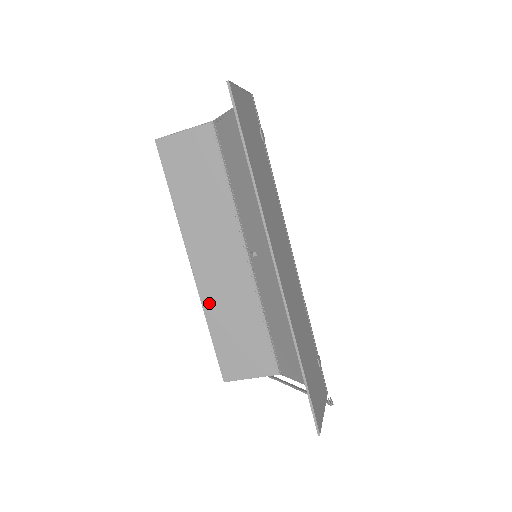
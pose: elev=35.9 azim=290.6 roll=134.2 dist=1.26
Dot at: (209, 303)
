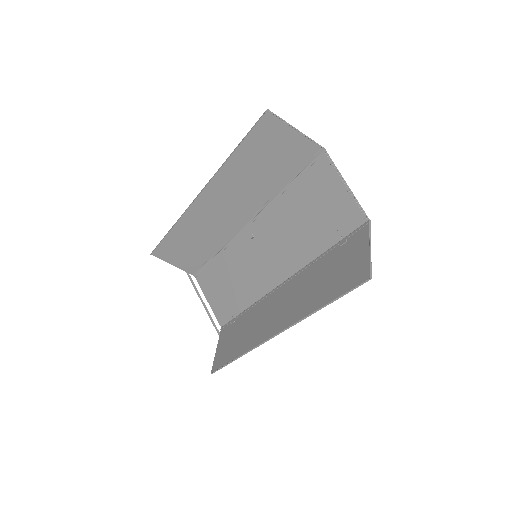
Dot at: (187, 221)
